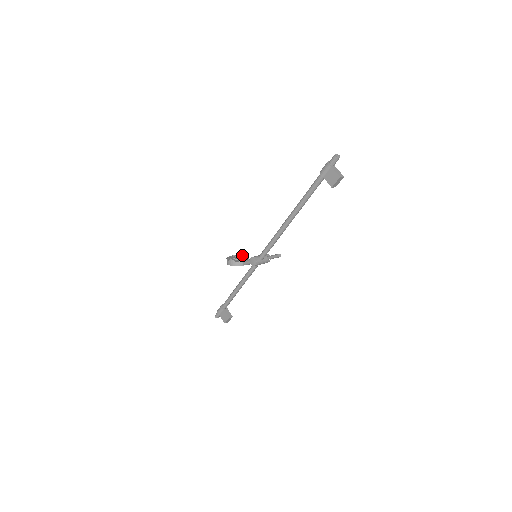
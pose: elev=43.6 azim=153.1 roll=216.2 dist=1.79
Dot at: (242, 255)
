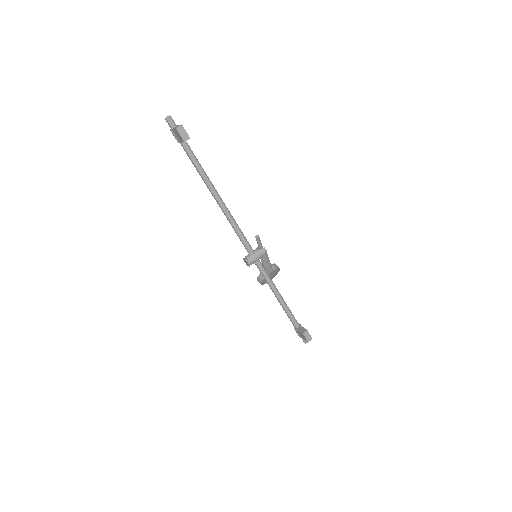
Dot at: occluded
